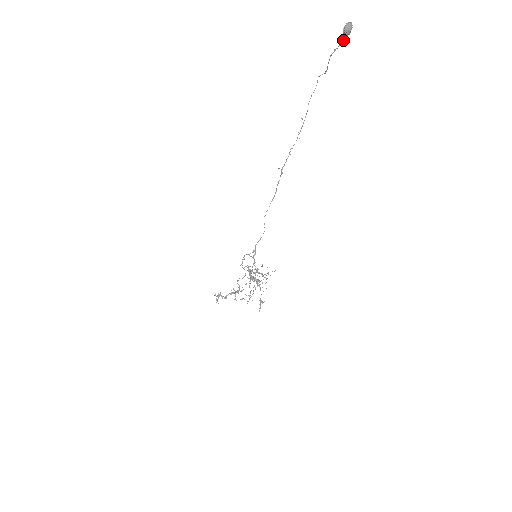
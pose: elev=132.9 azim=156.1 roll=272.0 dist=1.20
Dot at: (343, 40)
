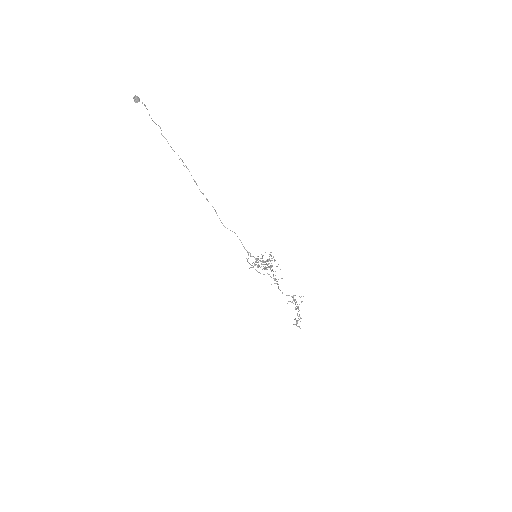
Dot at: occluded
